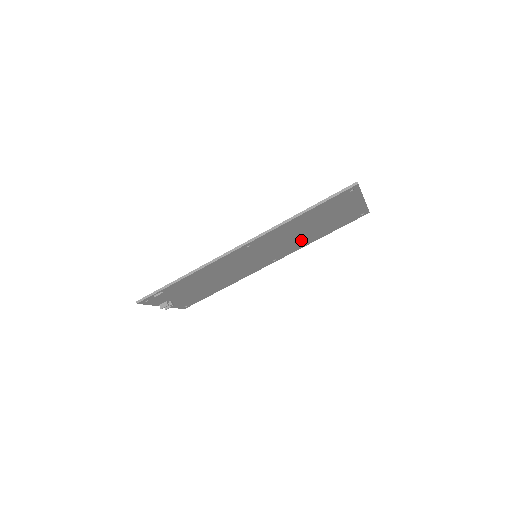
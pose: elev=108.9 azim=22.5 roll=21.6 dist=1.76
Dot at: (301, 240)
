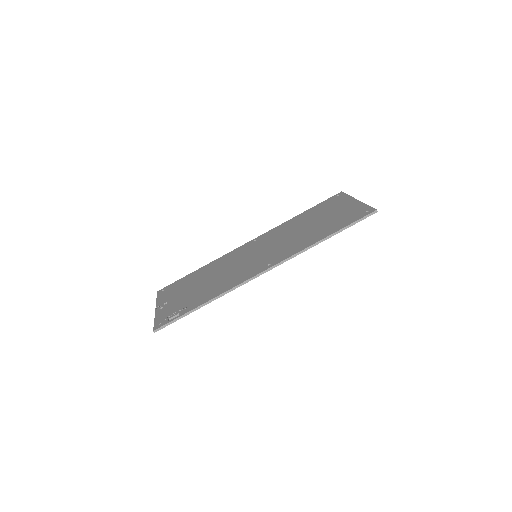
Dot at: occluded
